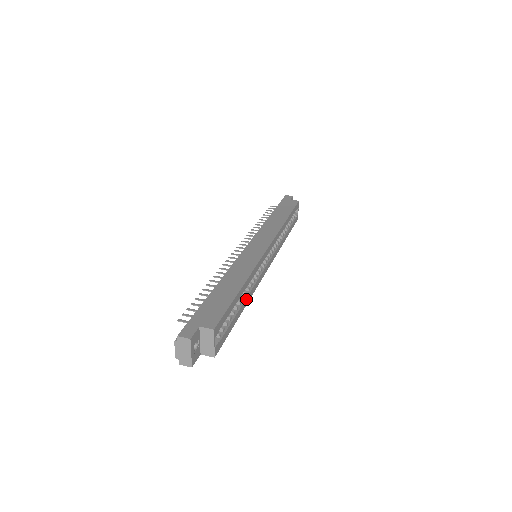
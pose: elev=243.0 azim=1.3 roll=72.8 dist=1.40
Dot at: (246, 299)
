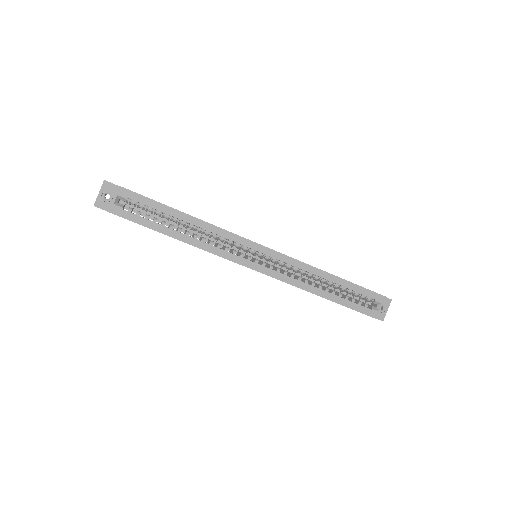
Dot at: (190, 238)
